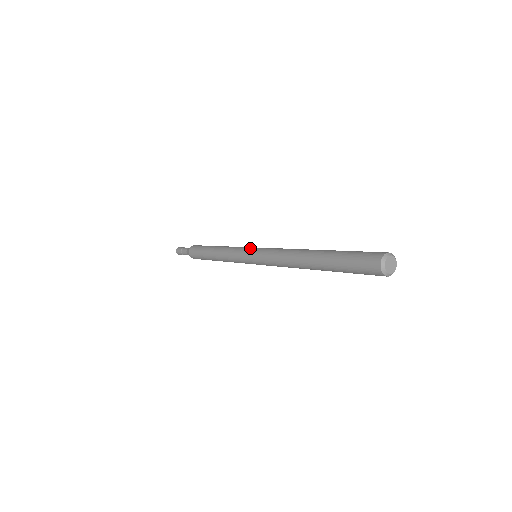
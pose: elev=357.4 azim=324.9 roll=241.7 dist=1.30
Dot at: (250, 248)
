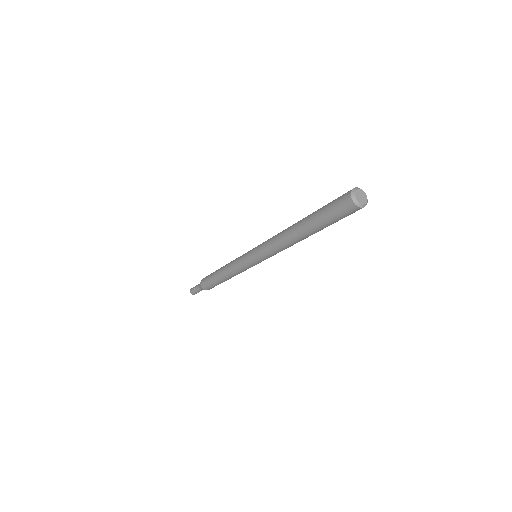
Dot at: (250, 250)
